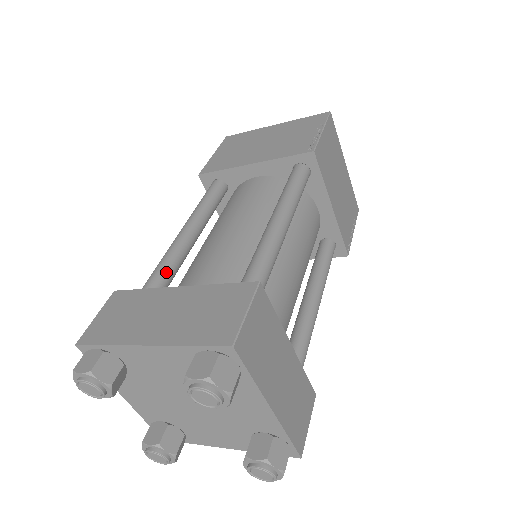
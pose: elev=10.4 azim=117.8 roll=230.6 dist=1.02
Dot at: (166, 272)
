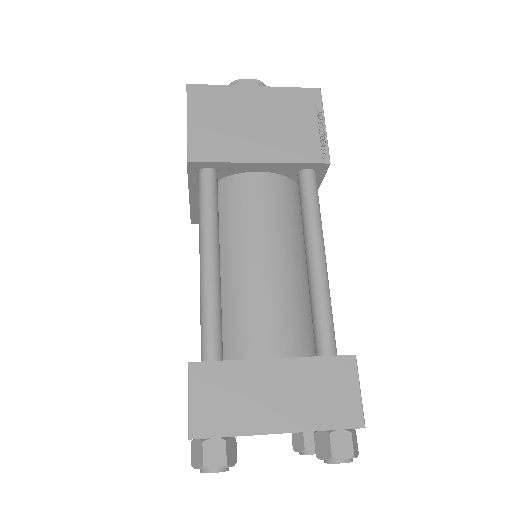
Dot at: (220, 320)
